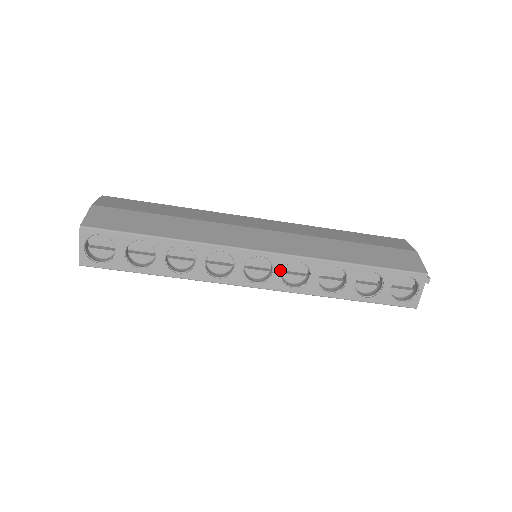
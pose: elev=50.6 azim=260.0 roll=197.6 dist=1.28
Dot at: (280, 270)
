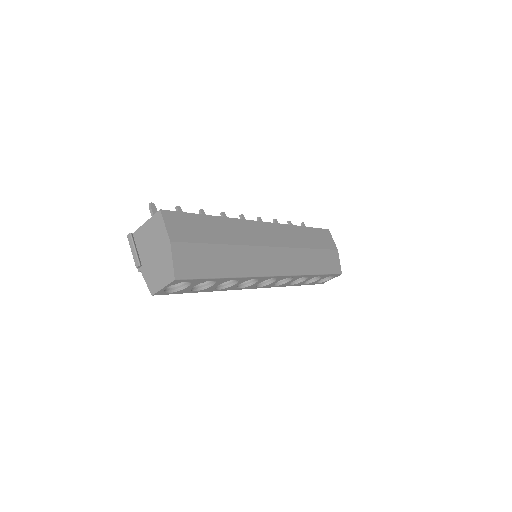
Dot at: occluded
